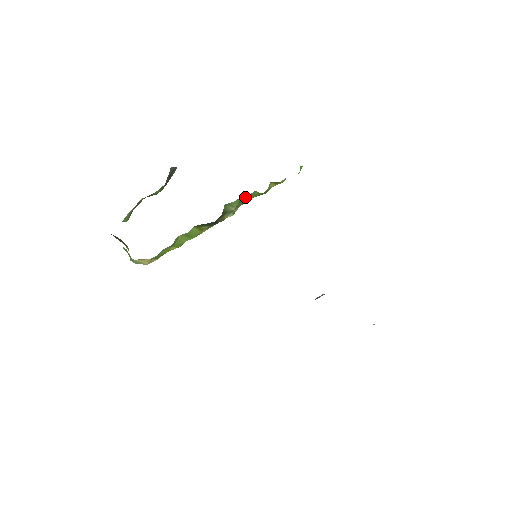
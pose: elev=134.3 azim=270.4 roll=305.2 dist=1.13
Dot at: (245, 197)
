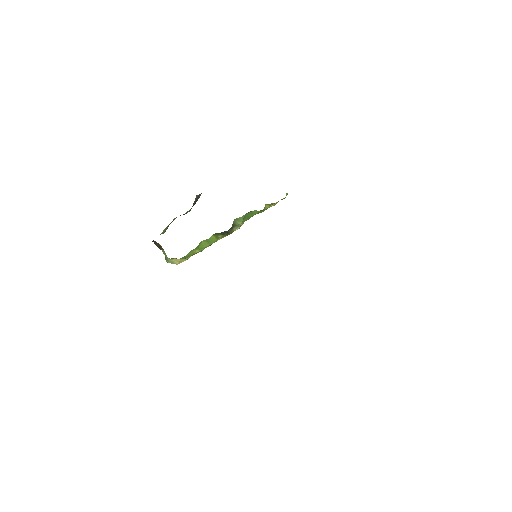
Dot at: (248, 214)
